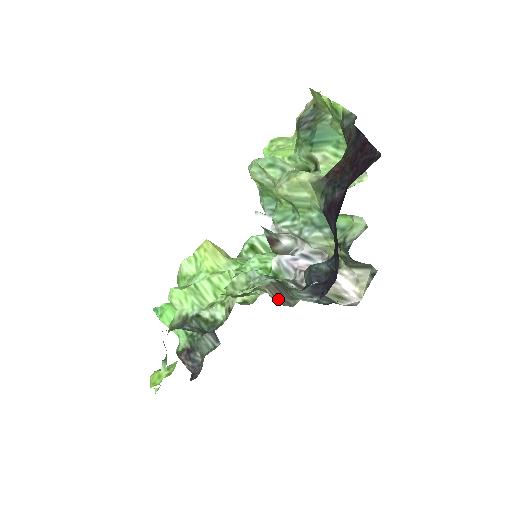
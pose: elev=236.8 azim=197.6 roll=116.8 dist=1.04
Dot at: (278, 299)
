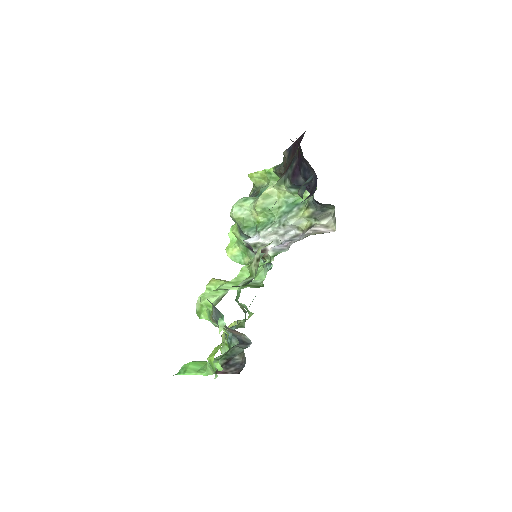
Dot at: occluded
